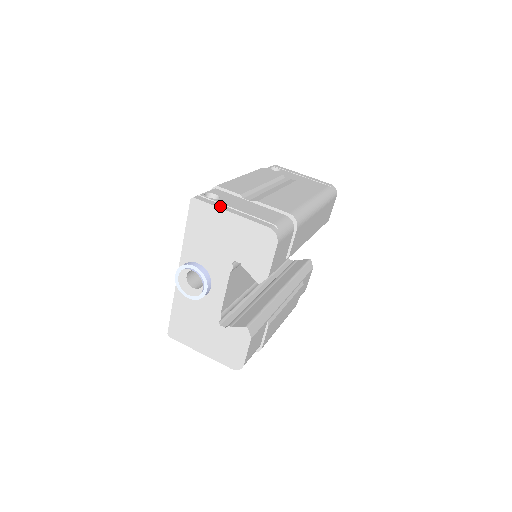
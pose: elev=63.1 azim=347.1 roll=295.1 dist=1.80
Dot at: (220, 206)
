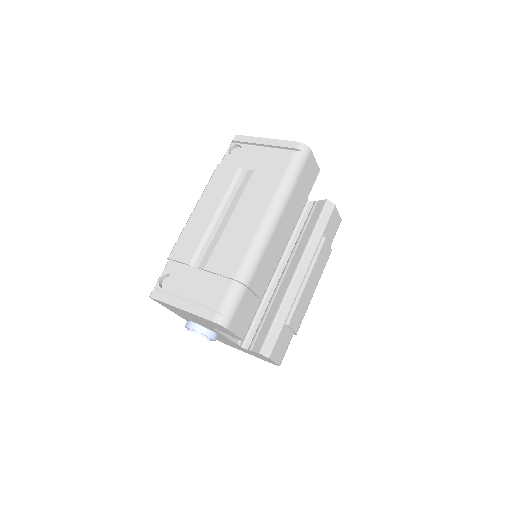
Dot at: (171, 301)
